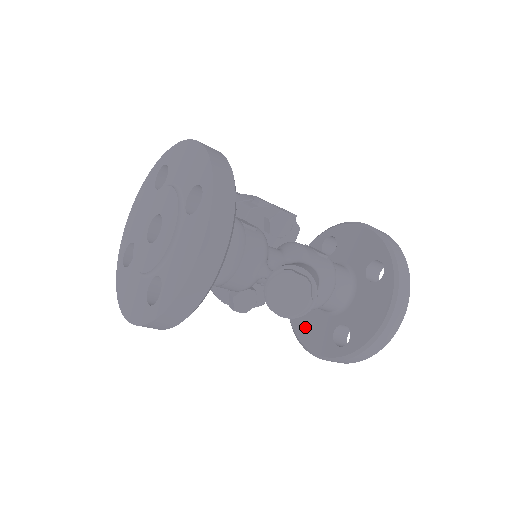
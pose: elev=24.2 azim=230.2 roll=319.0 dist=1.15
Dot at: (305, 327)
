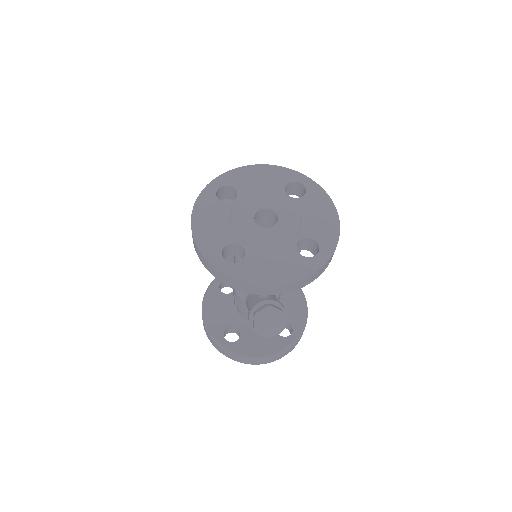
Dot at: (216, 302)
